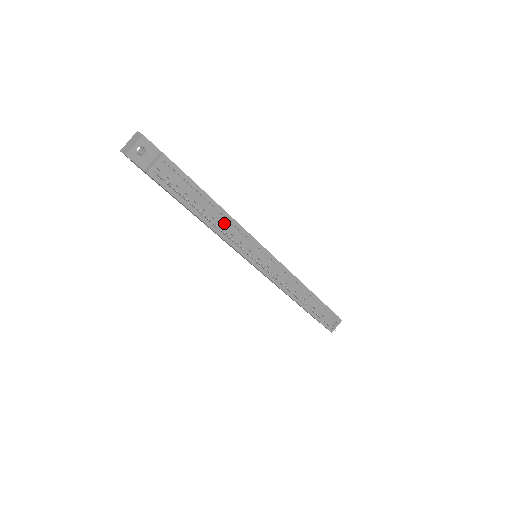
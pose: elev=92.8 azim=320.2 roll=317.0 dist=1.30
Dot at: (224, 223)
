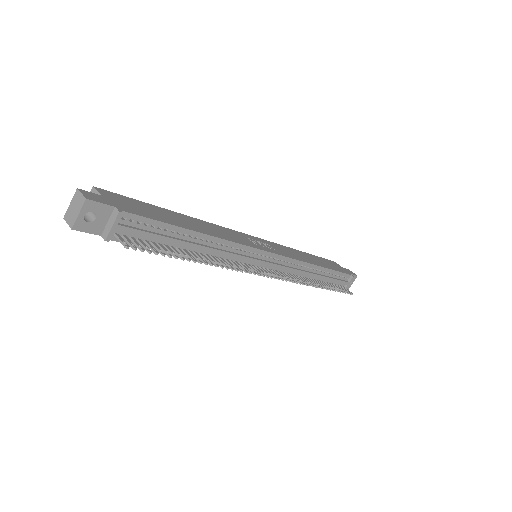
Dot at: (213, 249)
